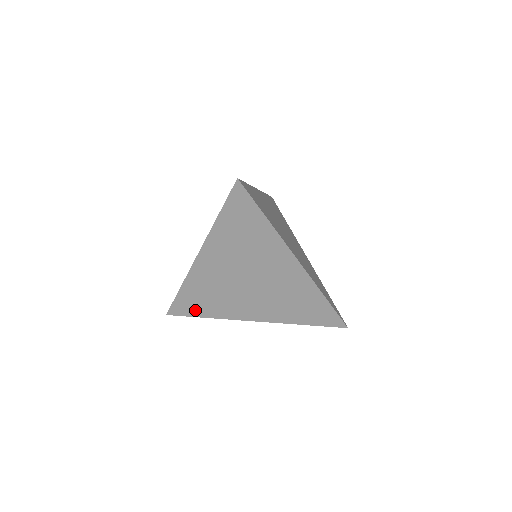
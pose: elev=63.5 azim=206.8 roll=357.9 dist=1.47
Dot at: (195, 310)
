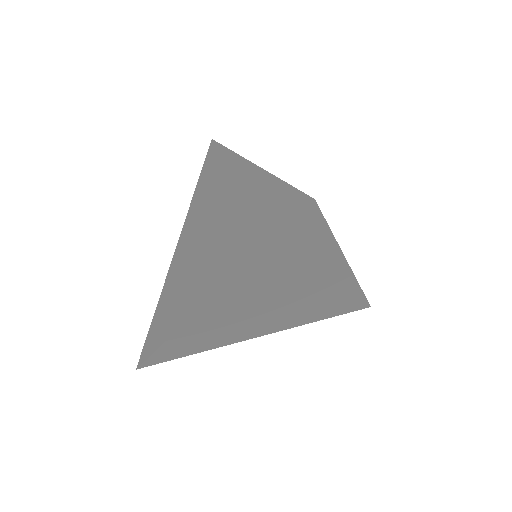
Dot at: (183, 352)
